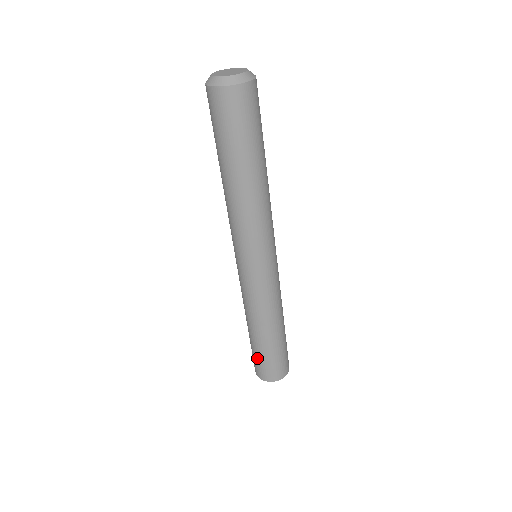
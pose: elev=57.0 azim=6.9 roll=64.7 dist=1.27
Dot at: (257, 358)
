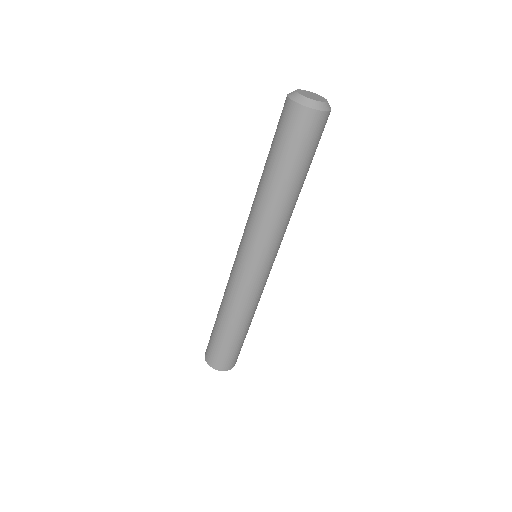
Dot at: (211, 334)
